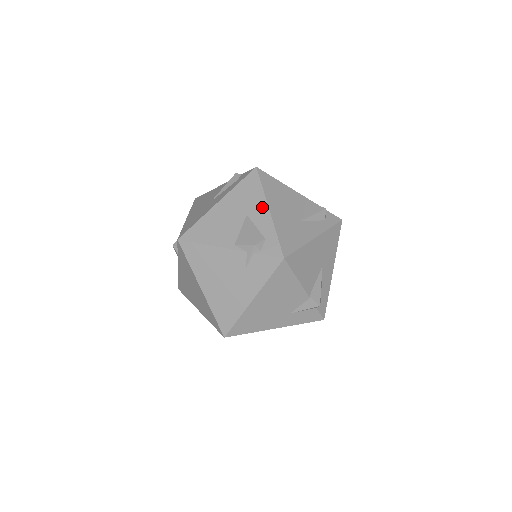
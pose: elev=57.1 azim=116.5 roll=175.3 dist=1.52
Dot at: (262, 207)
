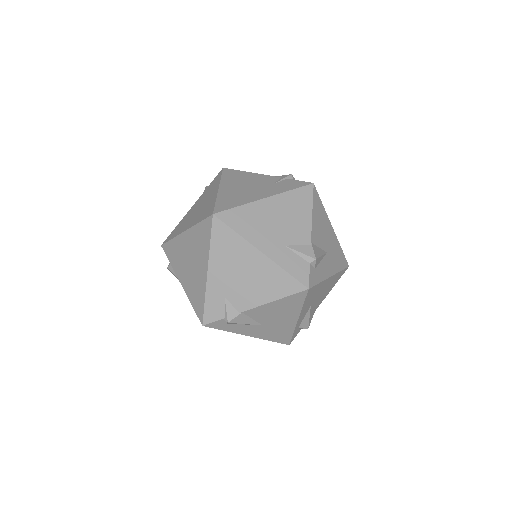
Dot at: occluded
